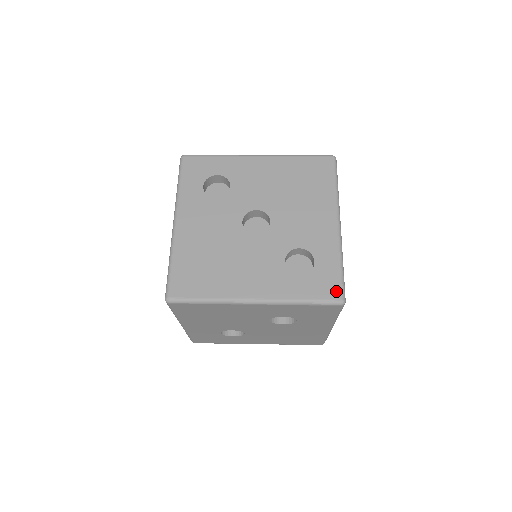
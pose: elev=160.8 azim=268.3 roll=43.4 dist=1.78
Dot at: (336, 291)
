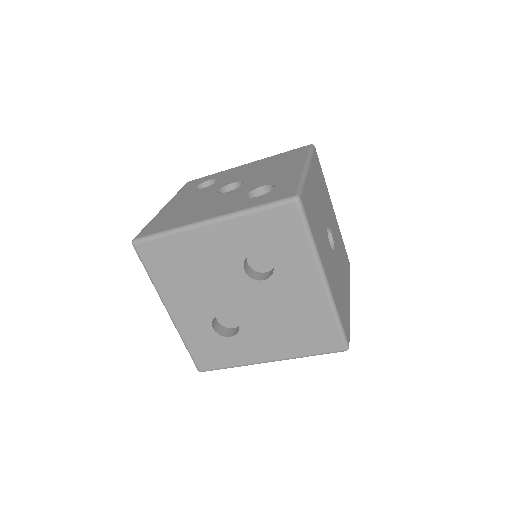
Dot at: (290, 193)
